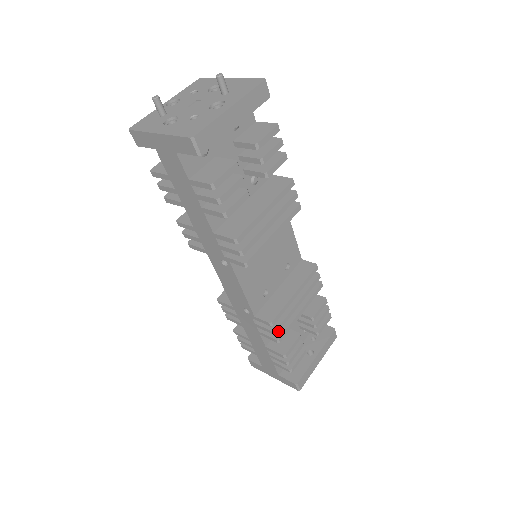
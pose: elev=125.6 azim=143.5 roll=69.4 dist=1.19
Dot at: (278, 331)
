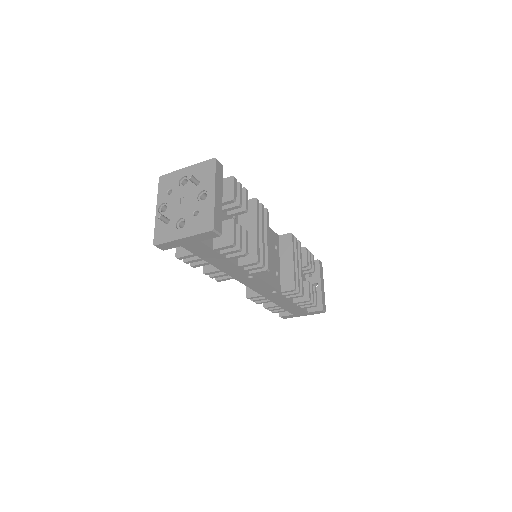
Dot at: (299, 290)
